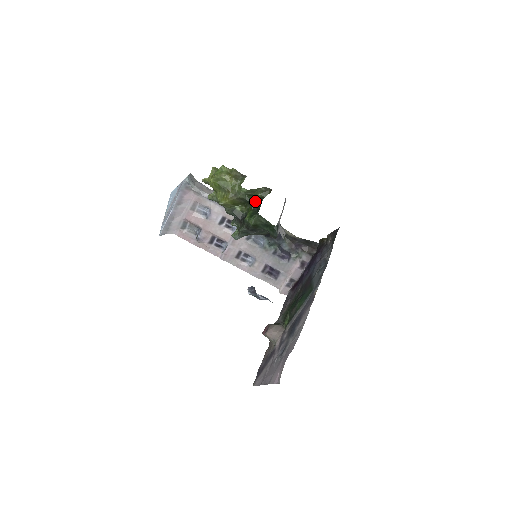
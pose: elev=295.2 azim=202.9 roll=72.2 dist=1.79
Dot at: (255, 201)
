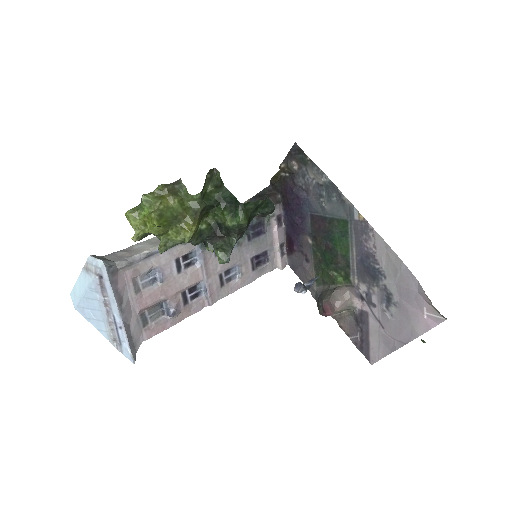
Dot at: (216, 197)
